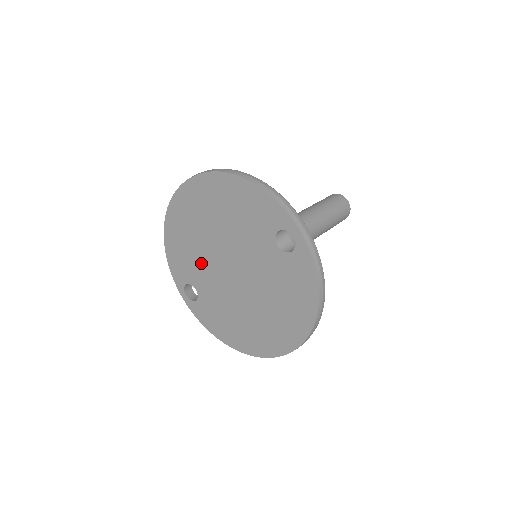
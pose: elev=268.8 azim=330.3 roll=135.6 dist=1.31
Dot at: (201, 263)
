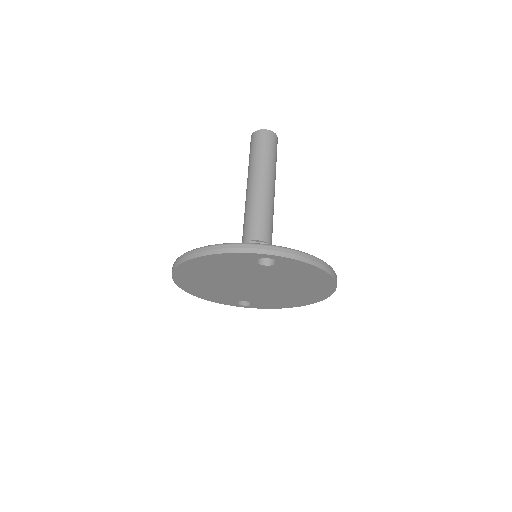
Dot at: (232, 293)
